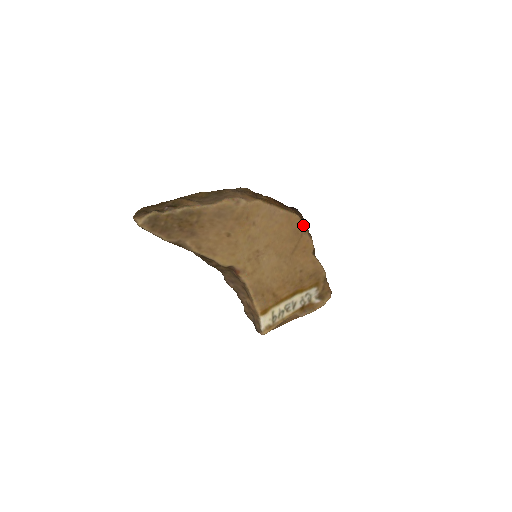
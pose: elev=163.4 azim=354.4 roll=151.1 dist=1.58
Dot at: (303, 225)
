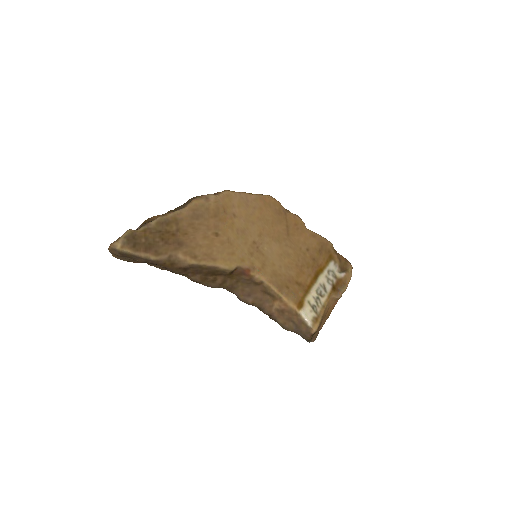
Dot at: (280, 204)
